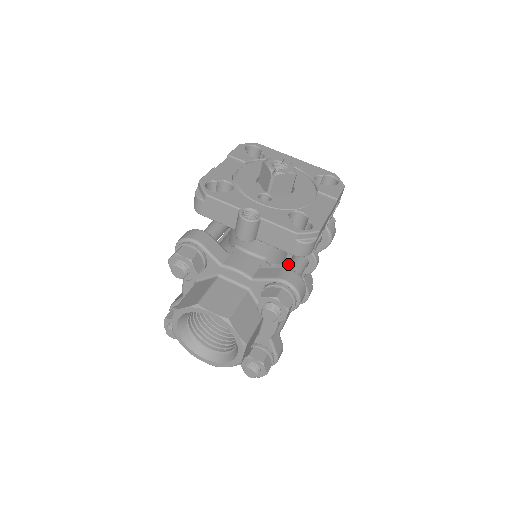
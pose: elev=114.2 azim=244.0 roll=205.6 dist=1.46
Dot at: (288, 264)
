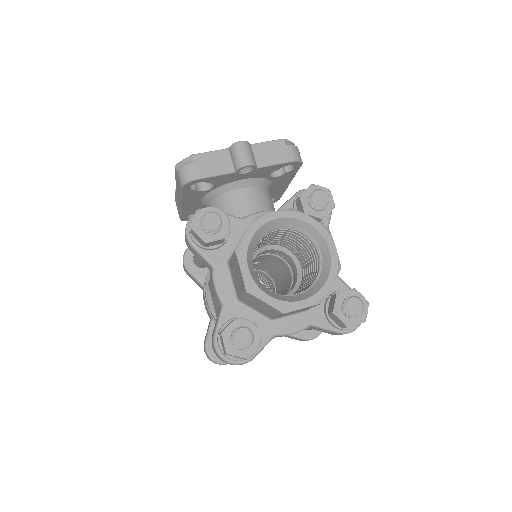
Dot at: occluded
